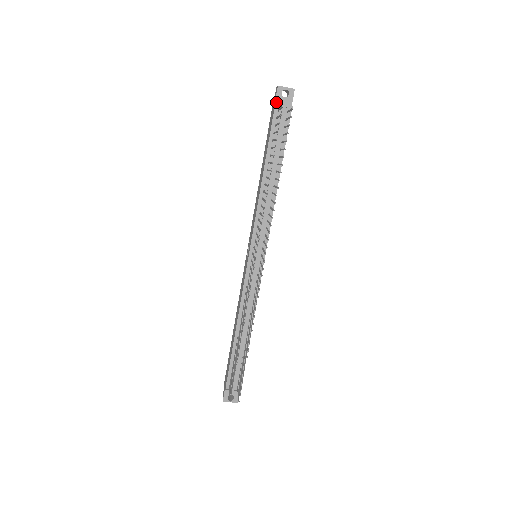
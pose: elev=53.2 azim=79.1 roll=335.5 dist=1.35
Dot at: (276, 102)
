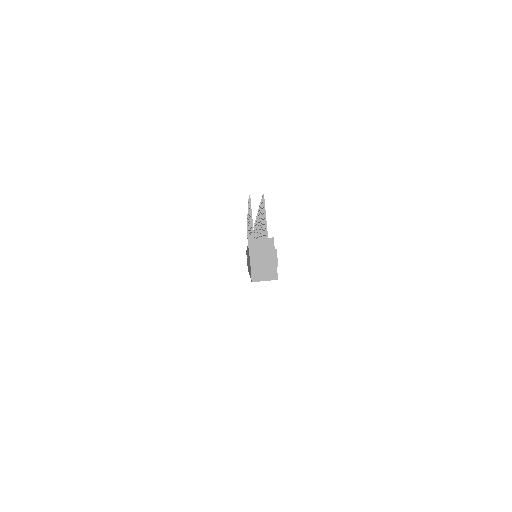
Dot at: occluded
